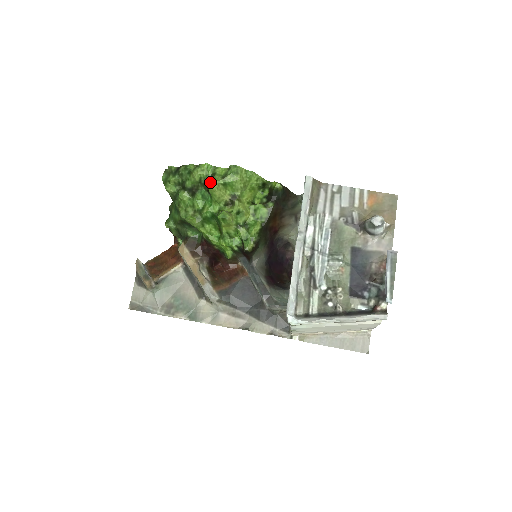
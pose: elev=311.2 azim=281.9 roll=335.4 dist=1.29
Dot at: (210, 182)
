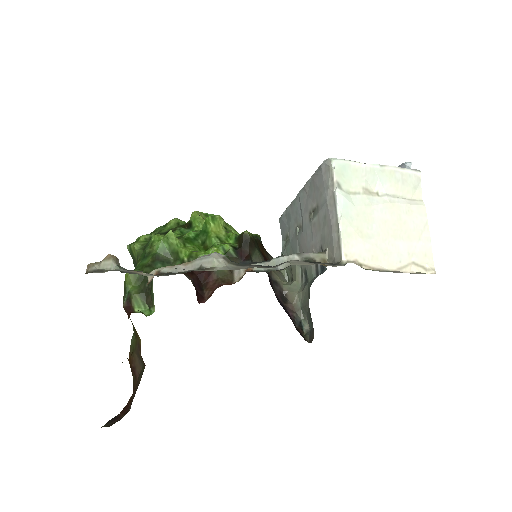
Dot at: (192, 213)
